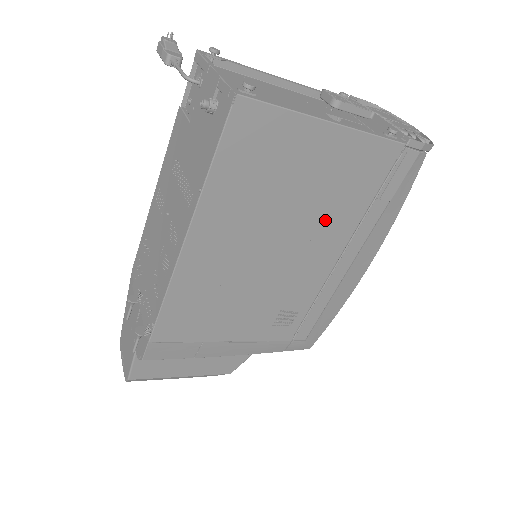
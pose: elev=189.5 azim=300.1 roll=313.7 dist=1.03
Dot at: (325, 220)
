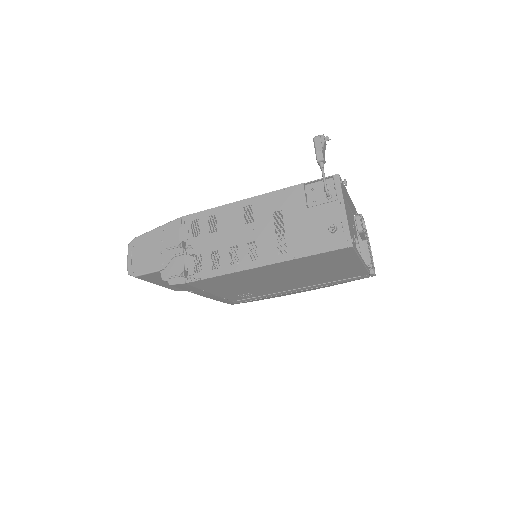
Dot at: (313, 279)
